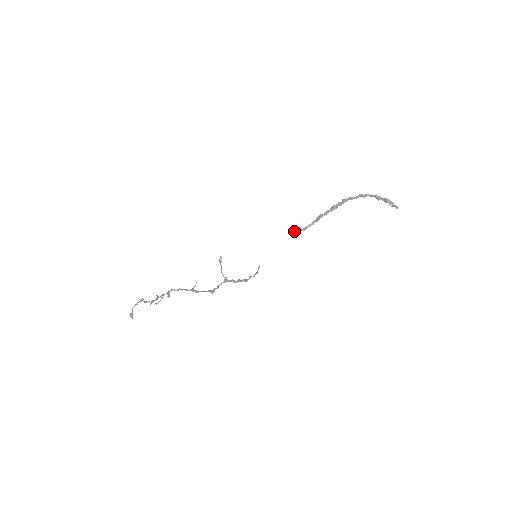
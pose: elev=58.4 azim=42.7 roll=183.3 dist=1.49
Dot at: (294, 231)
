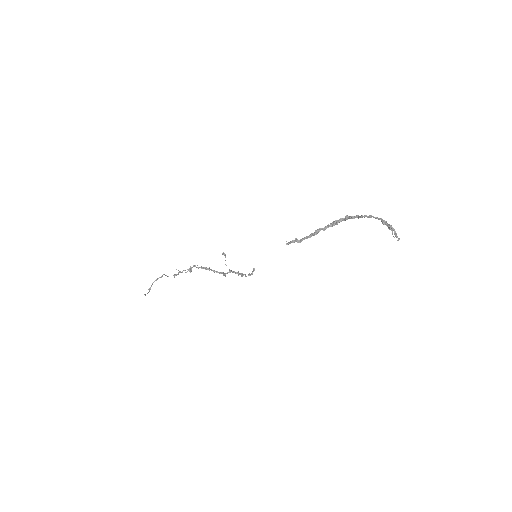
Dot at: (290, 241)
